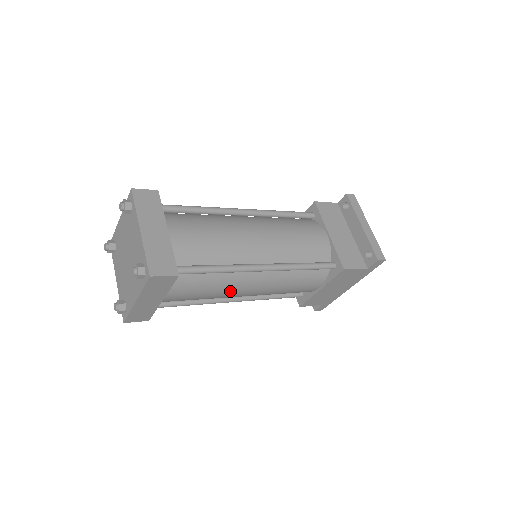
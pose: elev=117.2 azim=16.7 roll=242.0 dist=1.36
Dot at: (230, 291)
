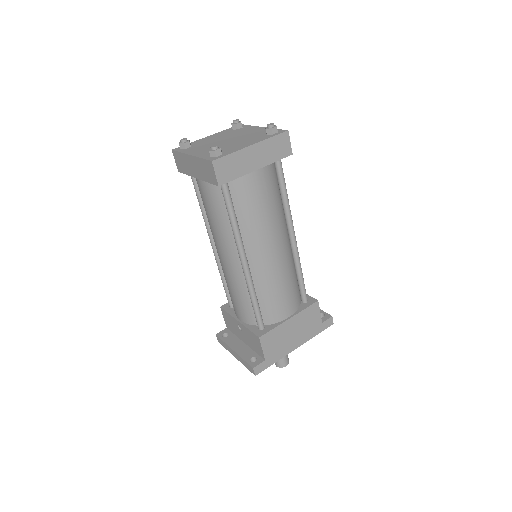
Dot at: (272, 229)
